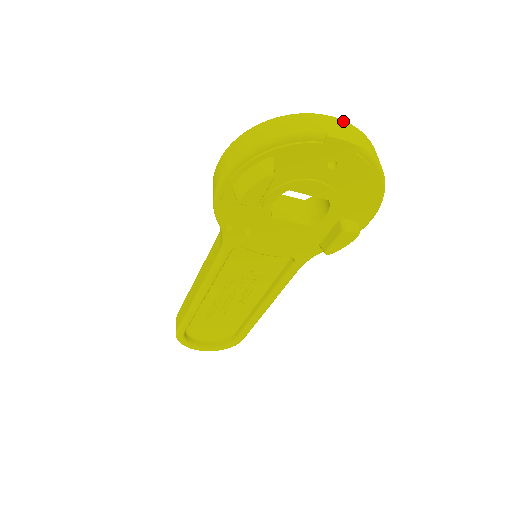
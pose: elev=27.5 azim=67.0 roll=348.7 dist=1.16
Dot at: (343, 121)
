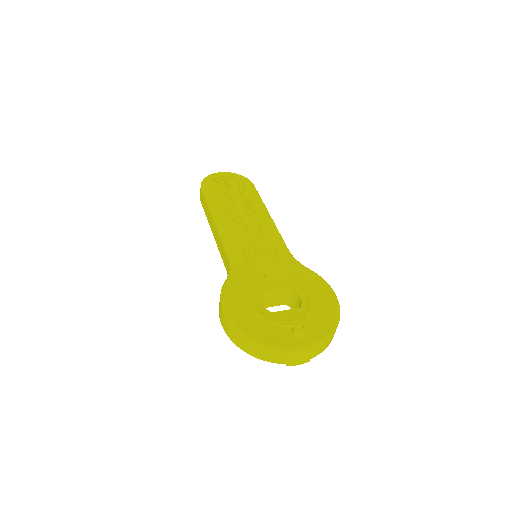
Dot at: (307, 351)
